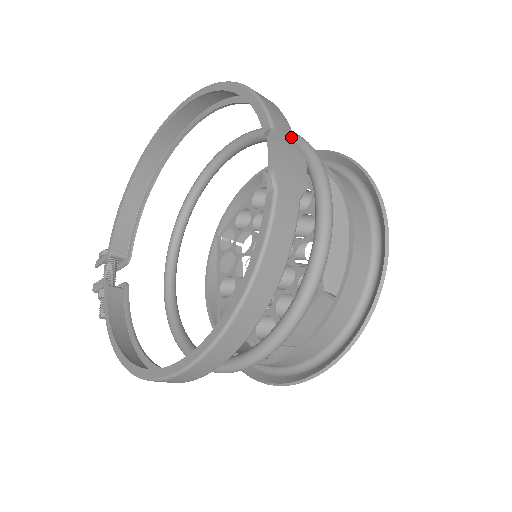
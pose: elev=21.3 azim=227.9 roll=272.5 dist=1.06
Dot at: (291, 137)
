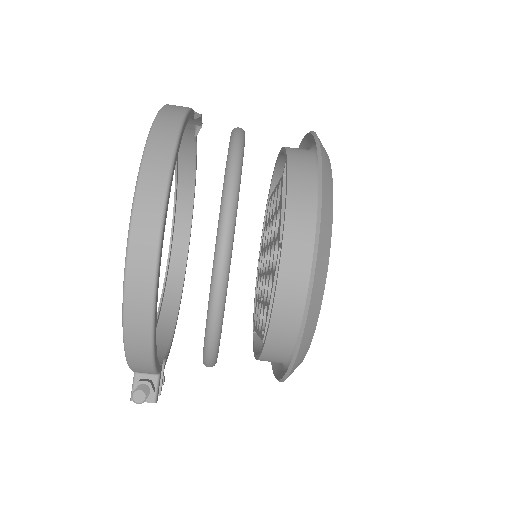
Dot at: (192, 128)
